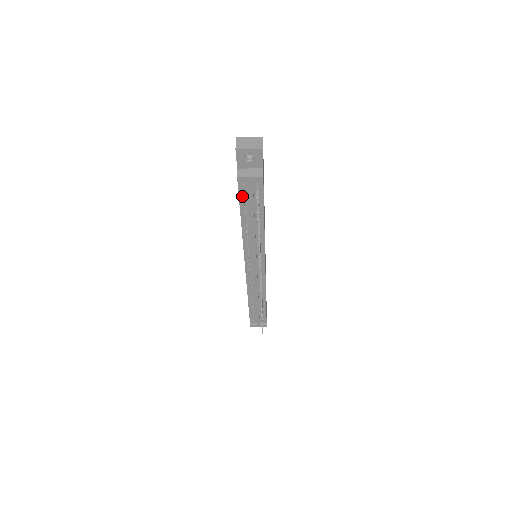
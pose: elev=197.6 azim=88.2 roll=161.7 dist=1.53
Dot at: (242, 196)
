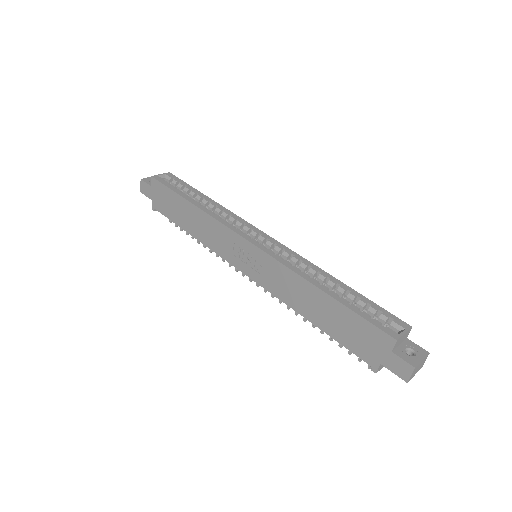
Dot at: (349, 347)
